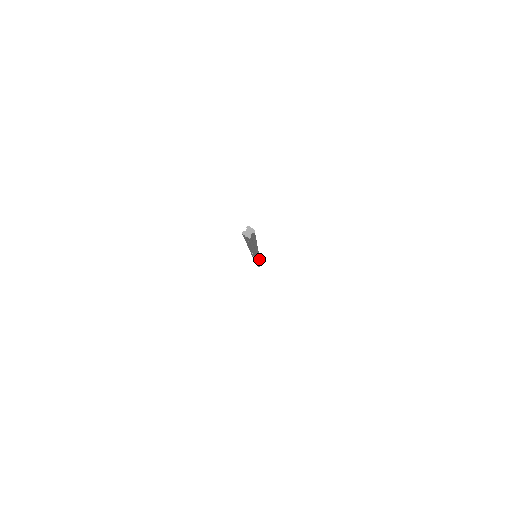
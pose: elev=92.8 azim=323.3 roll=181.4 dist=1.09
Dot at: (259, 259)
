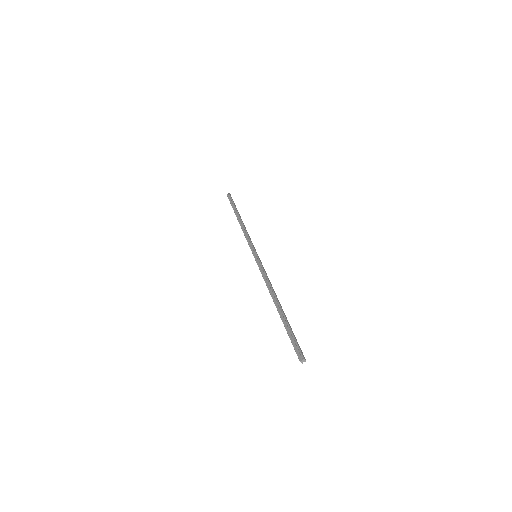
Dot at: (249, 236)
